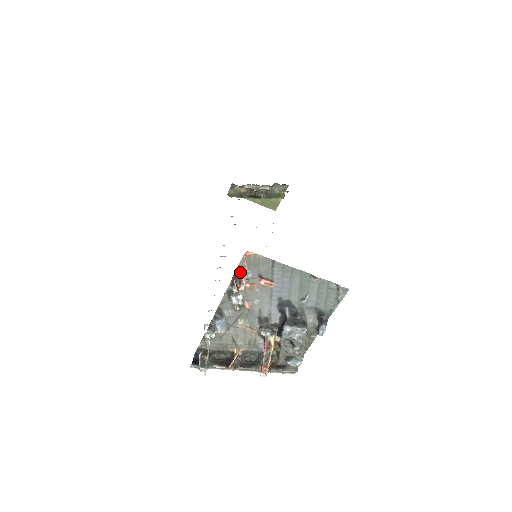
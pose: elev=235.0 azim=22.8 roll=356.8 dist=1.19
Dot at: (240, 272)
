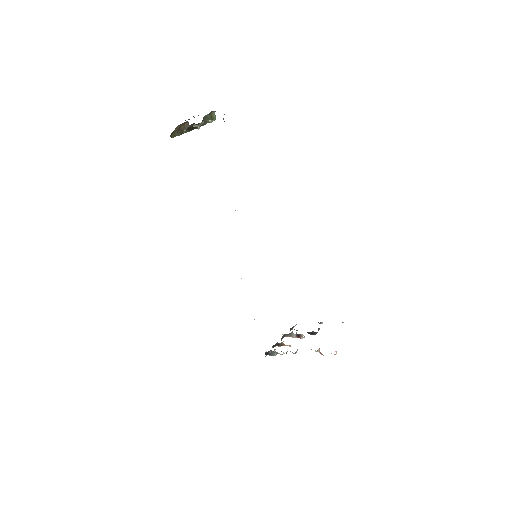
Dot at: occluded
